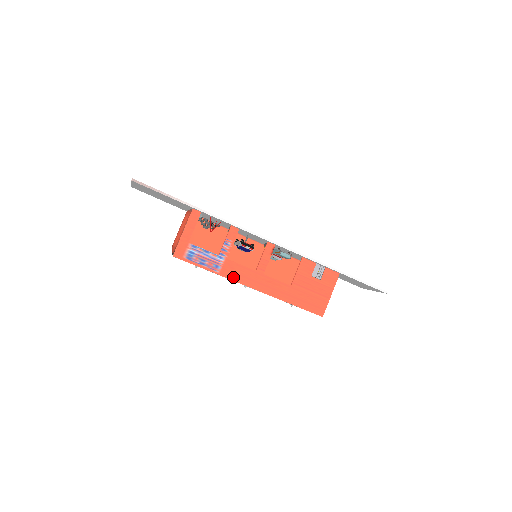
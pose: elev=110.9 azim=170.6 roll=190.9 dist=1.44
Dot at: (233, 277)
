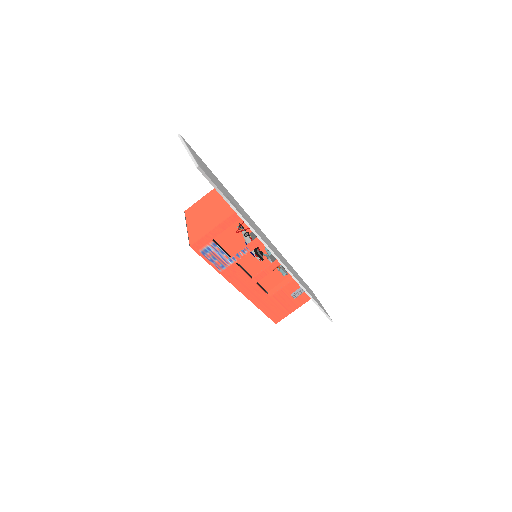
Dot at: (230, 278)
